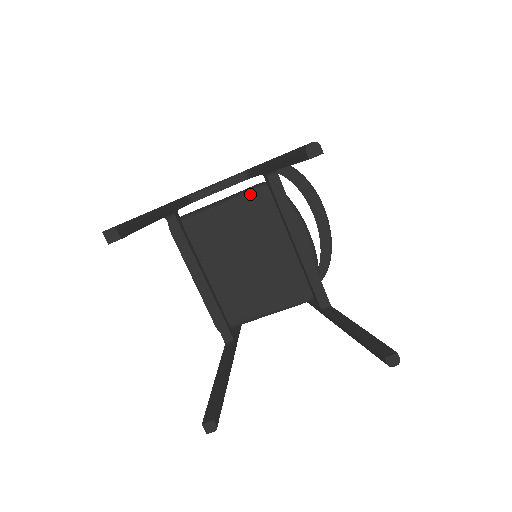
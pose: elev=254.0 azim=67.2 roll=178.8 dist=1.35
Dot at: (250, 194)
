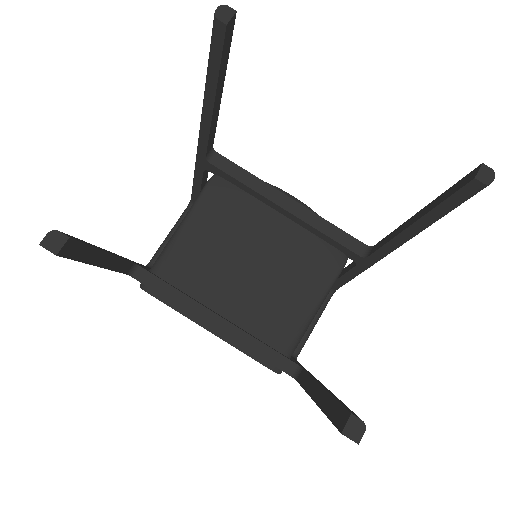
Dot at: (204, 194)
